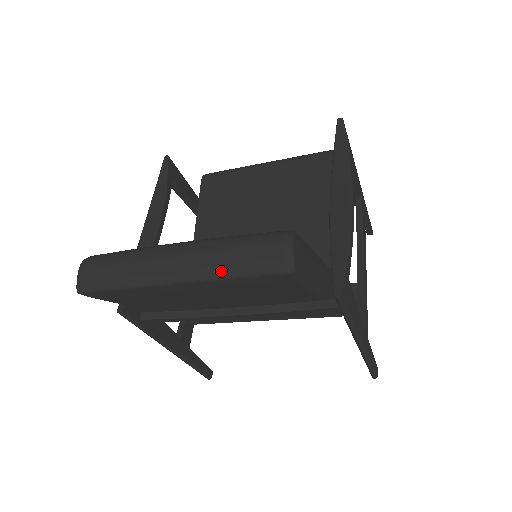
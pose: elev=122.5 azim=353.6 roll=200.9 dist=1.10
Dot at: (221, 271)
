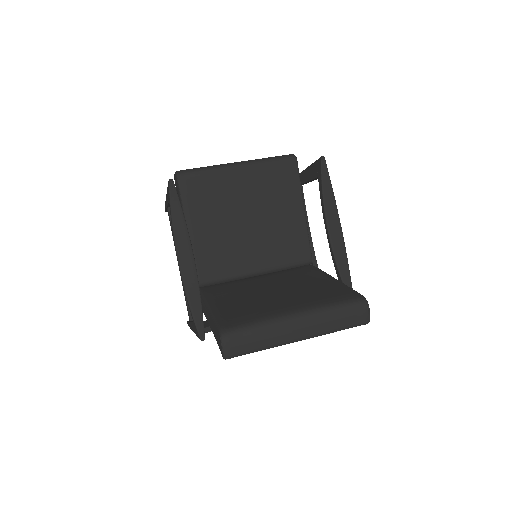
Dot at: (332, 330)
